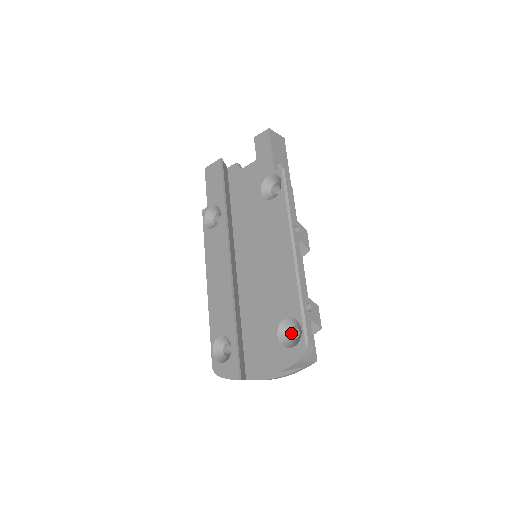
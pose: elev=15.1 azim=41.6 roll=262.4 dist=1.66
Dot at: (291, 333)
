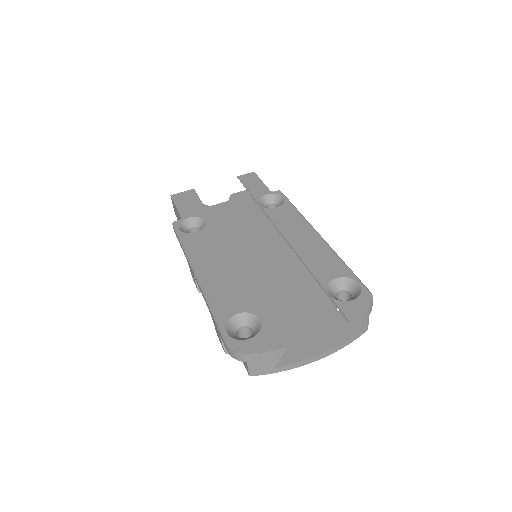
Dot at: occluded
